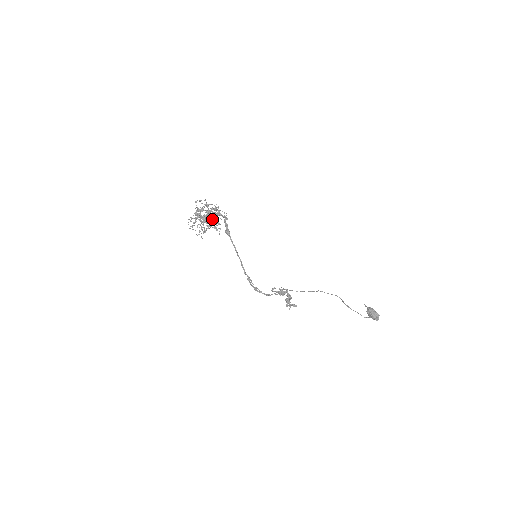
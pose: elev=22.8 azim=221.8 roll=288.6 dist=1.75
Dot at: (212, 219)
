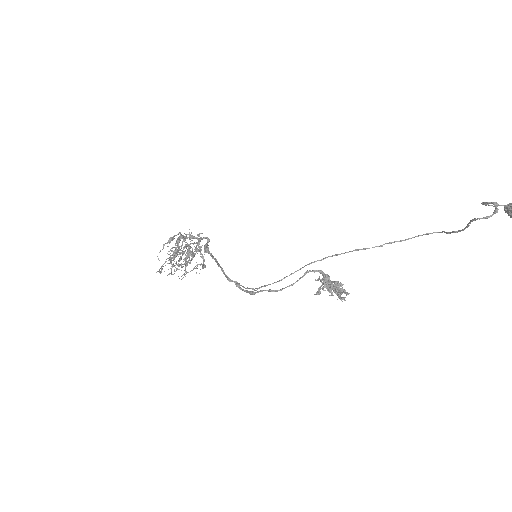
Dot at: (187, 249)
